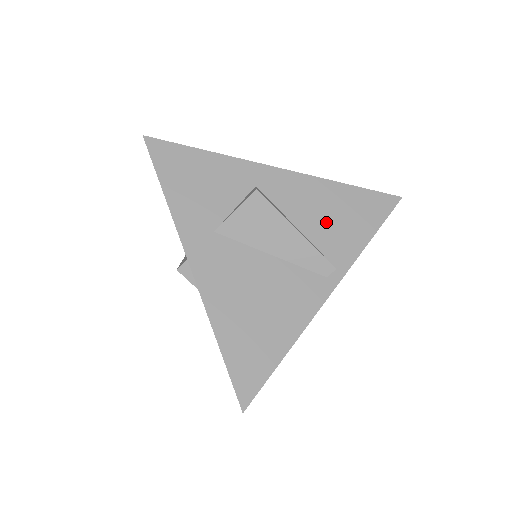
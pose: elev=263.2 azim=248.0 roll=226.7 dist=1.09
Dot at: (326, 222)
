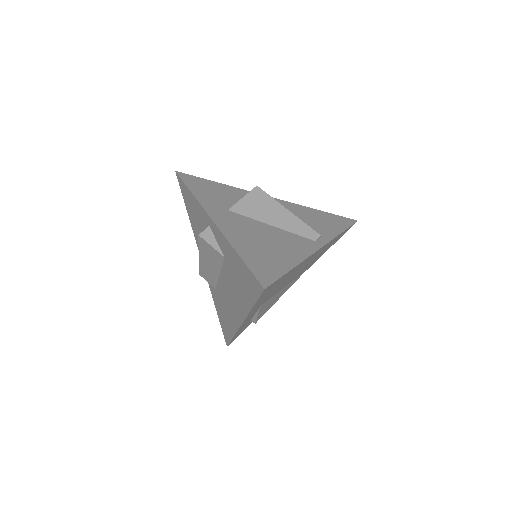
Dot at: (307, 220)
